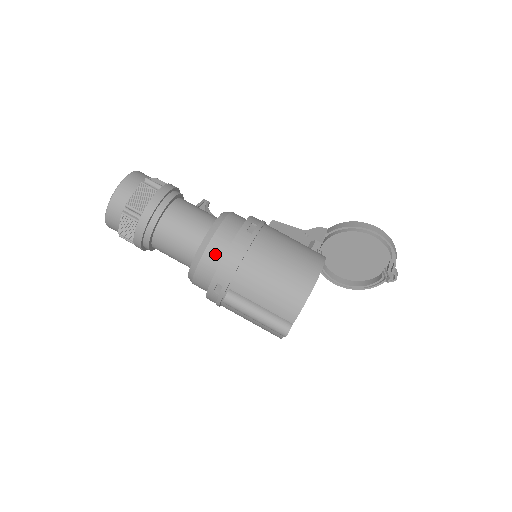
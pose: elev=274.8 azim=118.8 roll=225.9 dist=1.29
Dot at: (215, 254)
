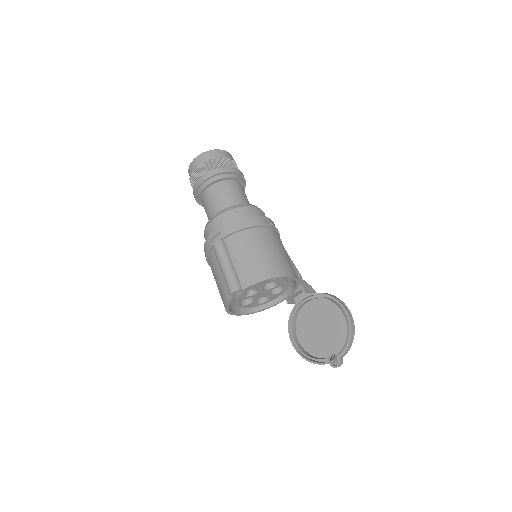
Dot at: (234, 216)
